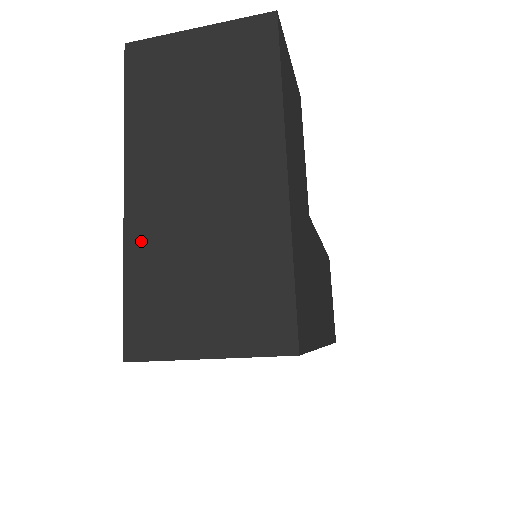
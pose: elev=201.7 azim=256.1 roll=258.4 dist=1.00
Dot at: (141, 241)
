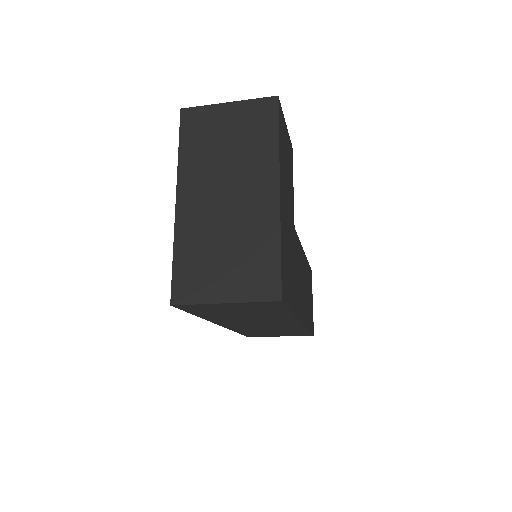
Dot at: (186, 231)
